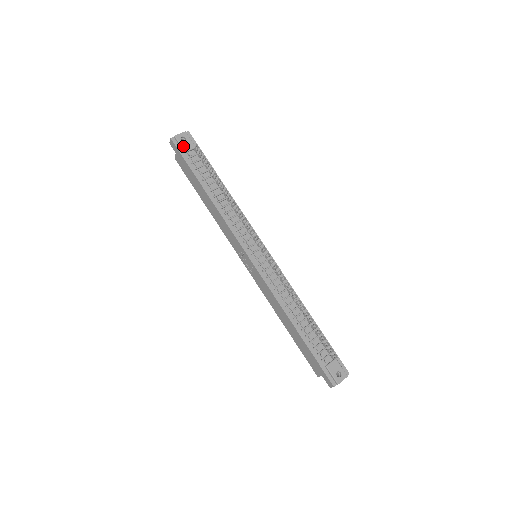
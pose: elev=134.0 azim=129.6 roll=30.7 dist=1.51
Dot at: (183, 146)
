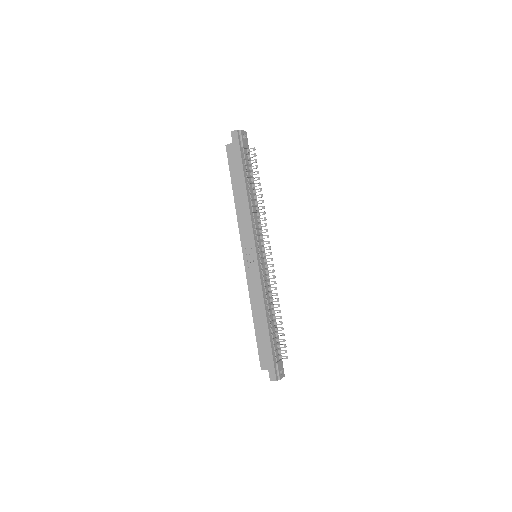
Dot at: (243, 142)
